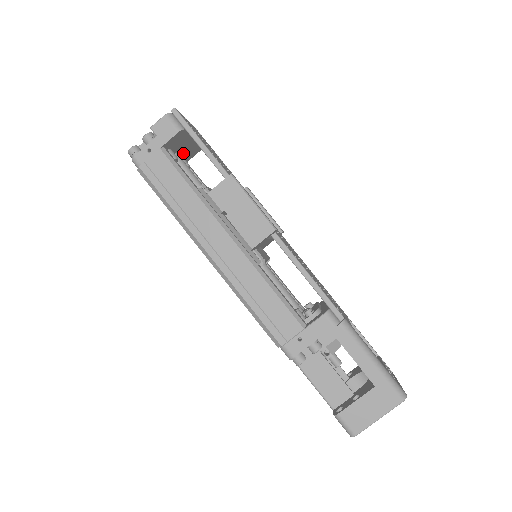
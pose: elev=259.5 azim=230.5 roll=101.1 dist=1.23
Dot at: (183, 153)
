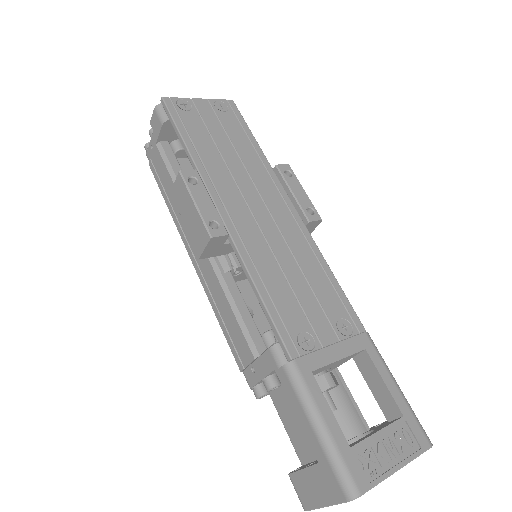
Dot at: occluded
